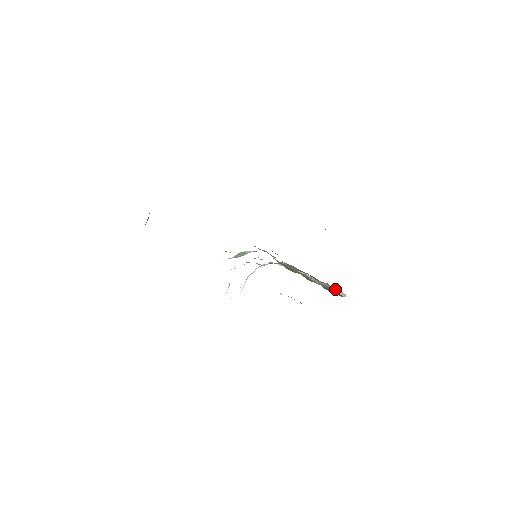
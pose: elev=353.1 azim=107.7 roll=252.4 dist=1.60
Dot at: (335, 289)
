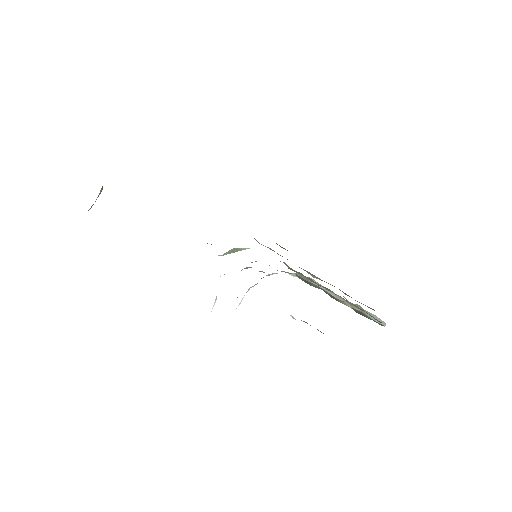
Dot at: (370, 314)
